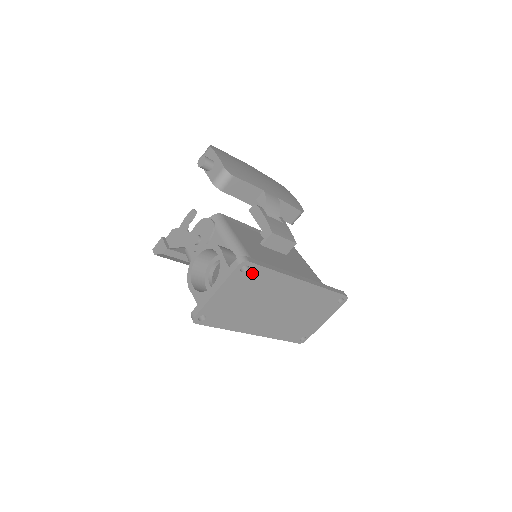
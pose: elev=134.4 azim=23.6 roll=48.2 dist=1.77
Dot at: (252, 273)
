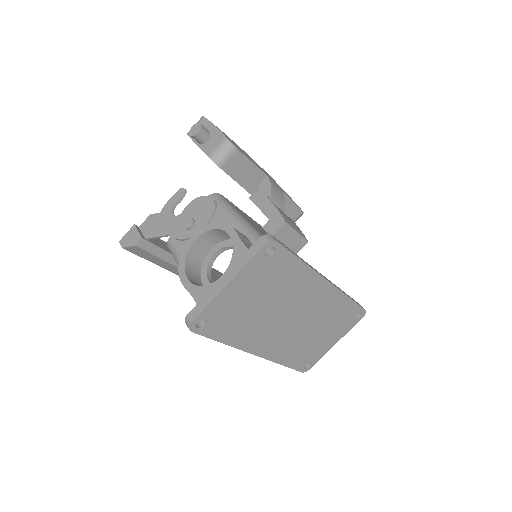
Dot at: (277, 261)
